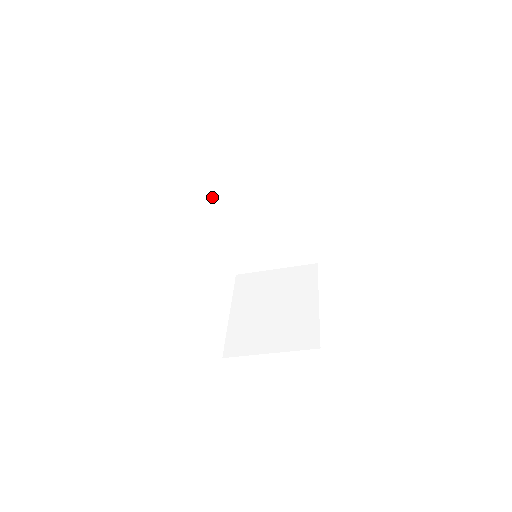
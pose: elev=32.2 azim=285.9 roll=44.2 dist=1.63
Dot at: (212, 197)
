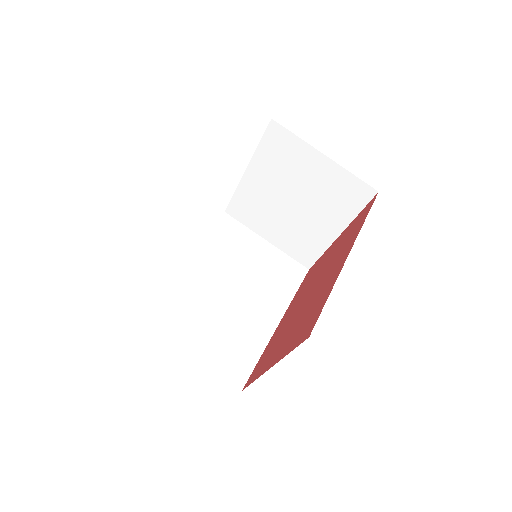
Dot at: (213, 236)
